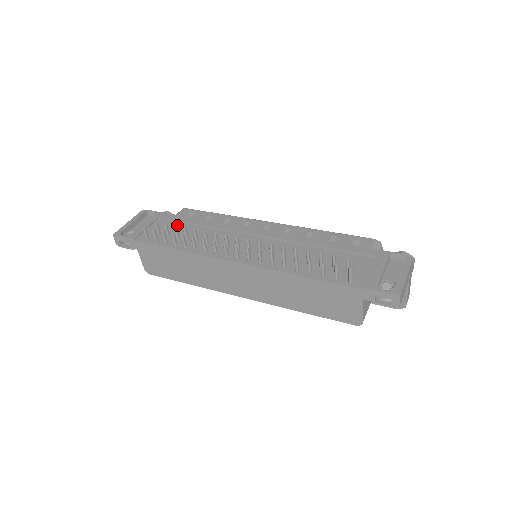
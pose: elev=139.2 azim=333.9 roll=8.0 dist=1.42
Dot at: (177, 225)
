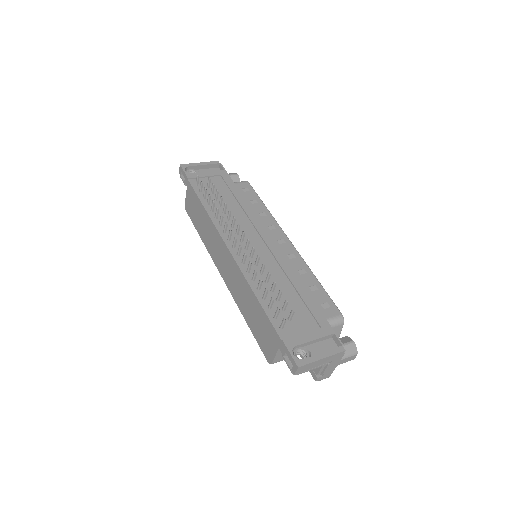
Dot at: (226, 190)
